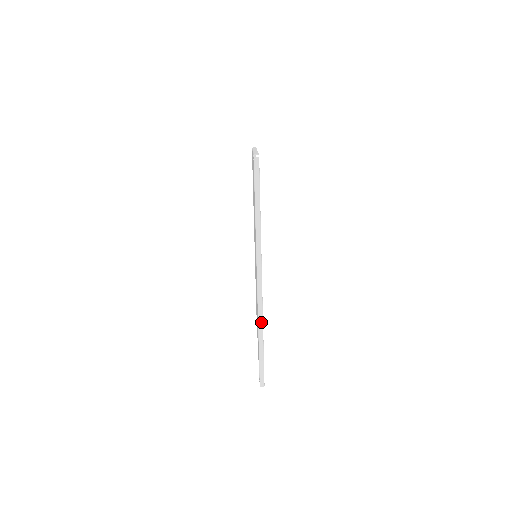
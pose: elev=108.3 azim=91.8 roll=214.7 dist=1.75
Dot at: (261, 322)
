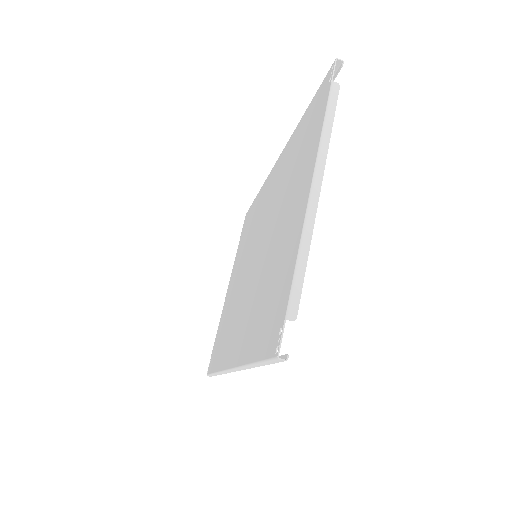
Dot at: occluded
